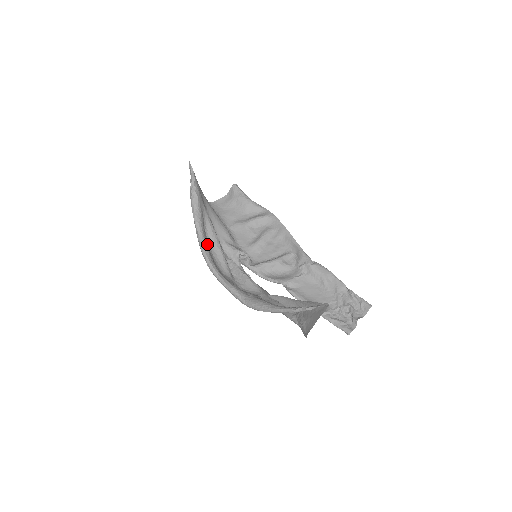
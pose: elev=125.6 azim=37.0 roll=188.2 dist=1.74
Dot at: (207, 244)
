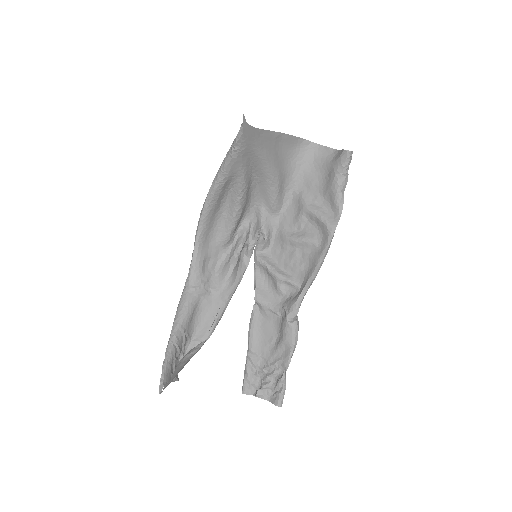
Dot at: (214, 206)
